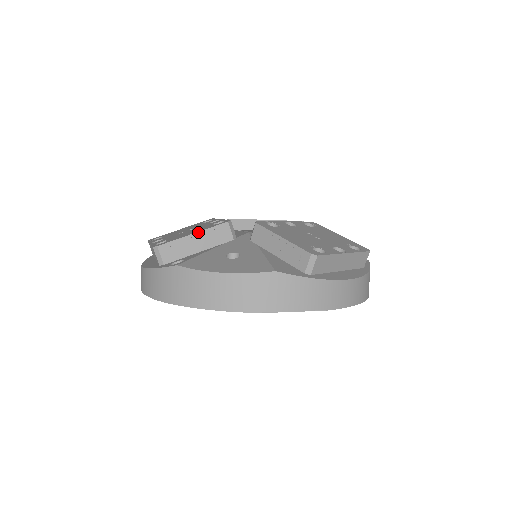
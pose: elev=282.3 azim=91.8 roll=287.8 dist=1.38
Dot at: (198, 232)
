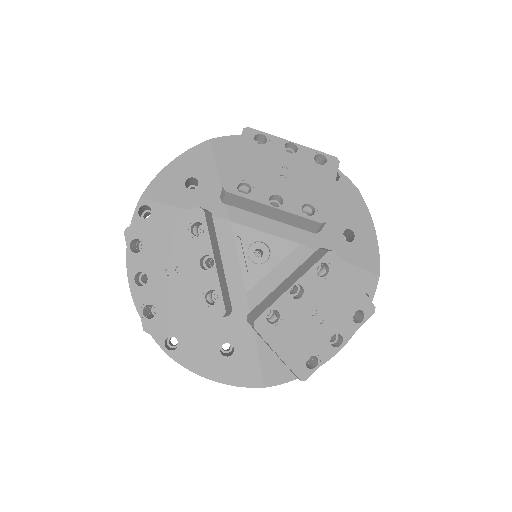
Dot at: occluded
